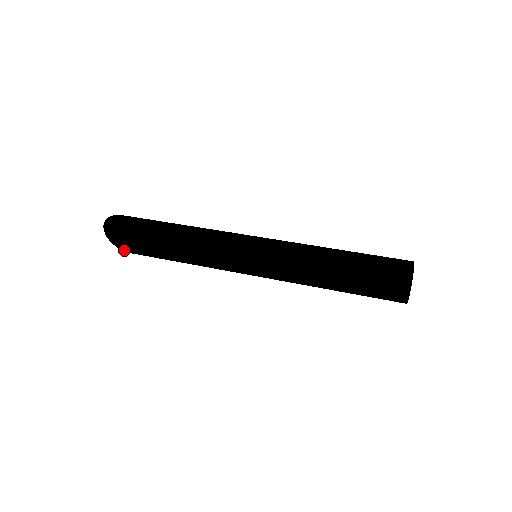
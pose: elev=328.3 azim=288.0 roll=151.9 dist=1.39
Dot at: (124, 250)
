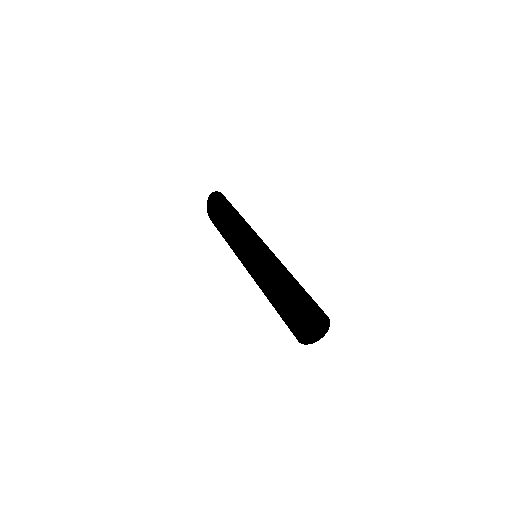
Dot at: (207, 206)
